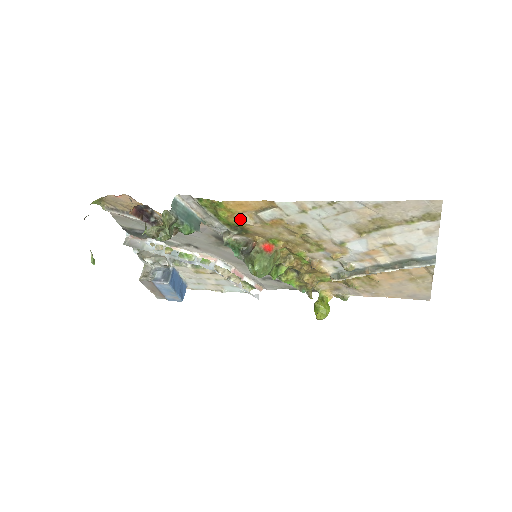
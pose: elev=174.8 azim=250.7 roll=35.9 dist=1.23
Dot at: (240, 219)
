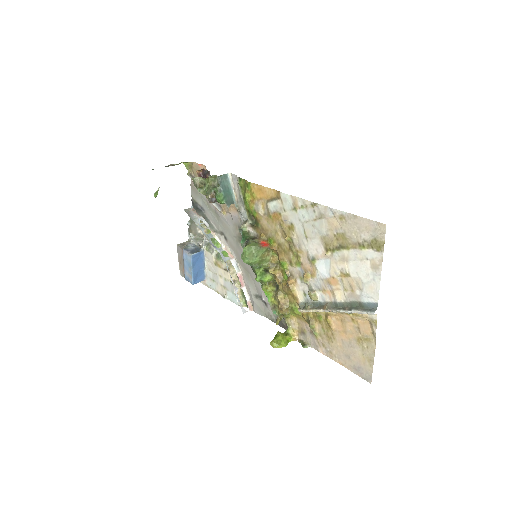
Dot at: (256, 206)
